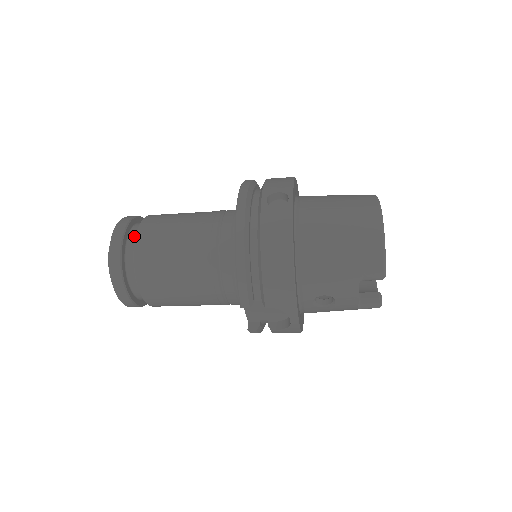
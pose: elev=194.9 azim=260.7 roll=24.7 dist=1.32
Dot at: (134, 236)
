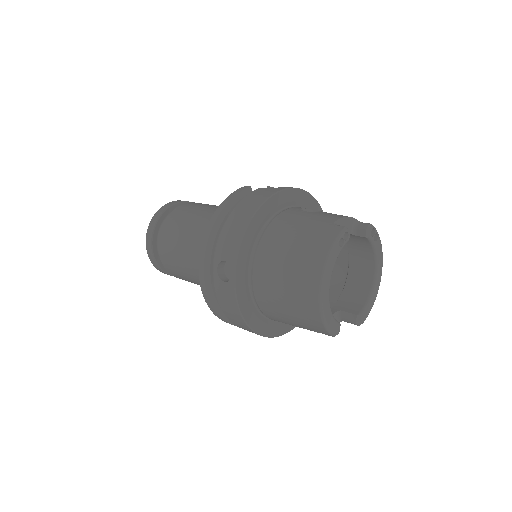
Dot at: occluded
